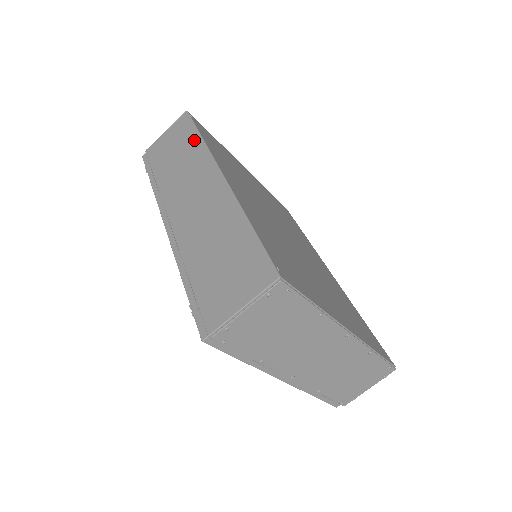
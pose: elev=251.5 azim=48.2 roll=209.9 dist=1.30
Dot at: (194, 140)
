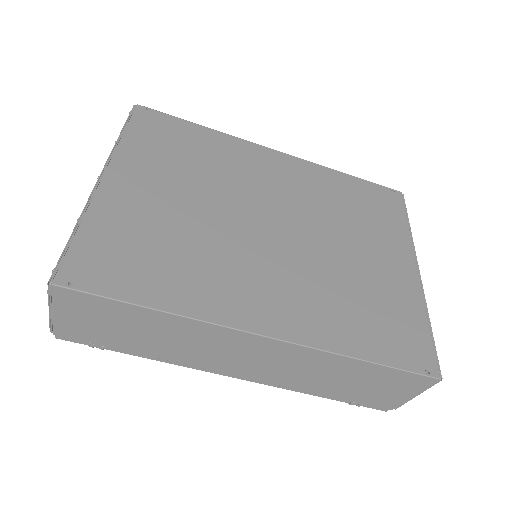
Dot at: (147, 316)
